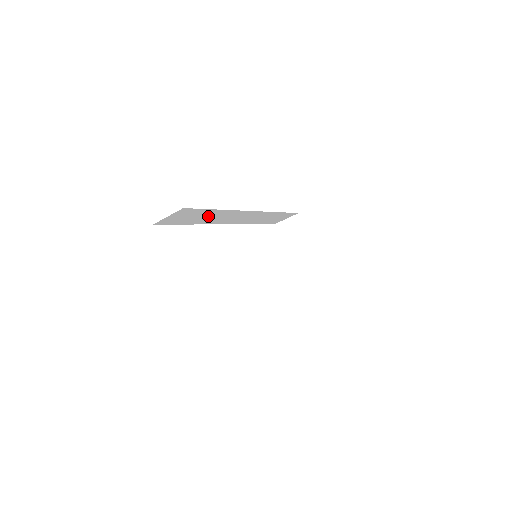
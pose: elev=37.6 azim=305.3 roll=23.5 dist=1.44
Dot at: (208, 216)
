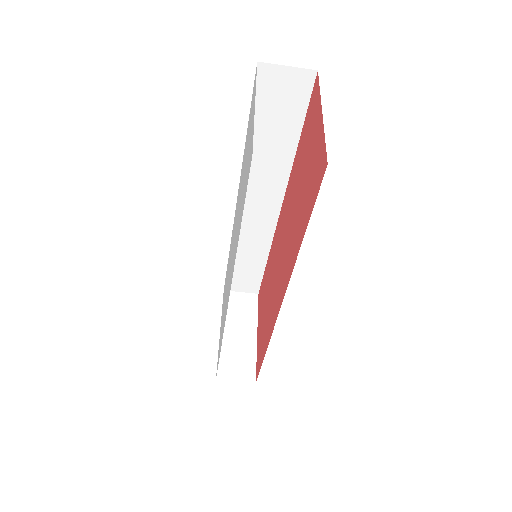
Dot at: (274, 145)
